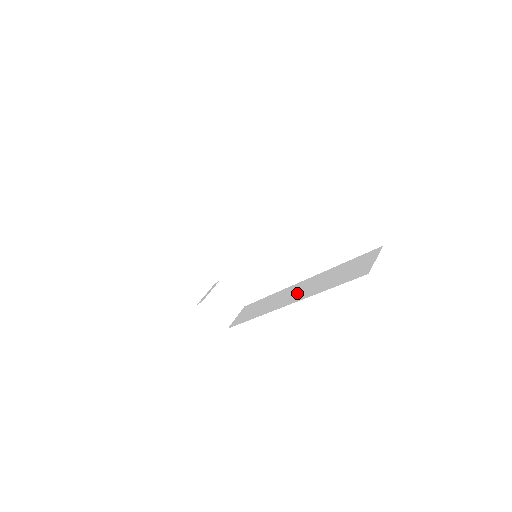
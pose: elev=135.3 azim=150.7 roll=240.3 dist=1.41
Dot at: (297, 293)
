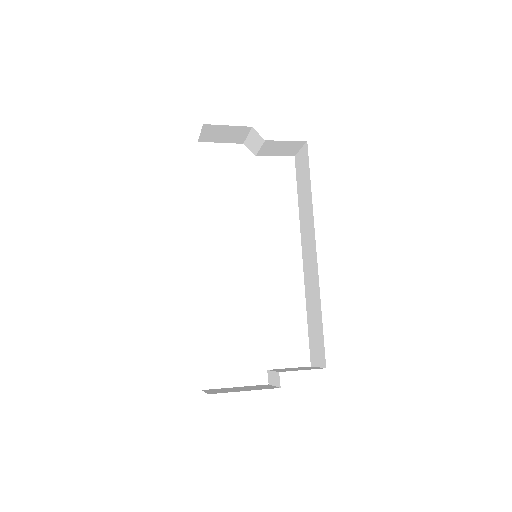
Dot at: (309, 243)
